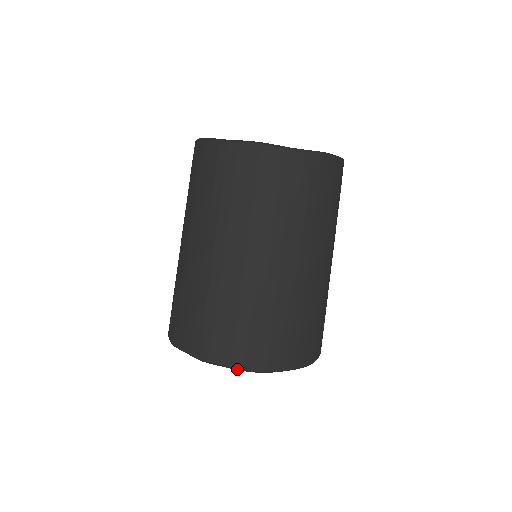
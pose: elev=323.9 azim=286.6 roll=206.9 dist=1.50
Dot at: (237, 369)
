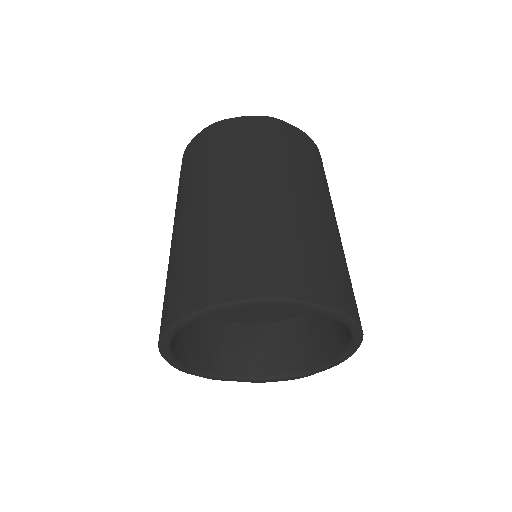
Dot at: (289, 299)
